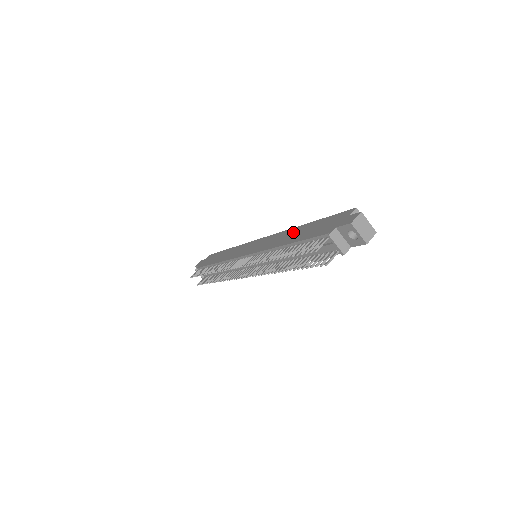
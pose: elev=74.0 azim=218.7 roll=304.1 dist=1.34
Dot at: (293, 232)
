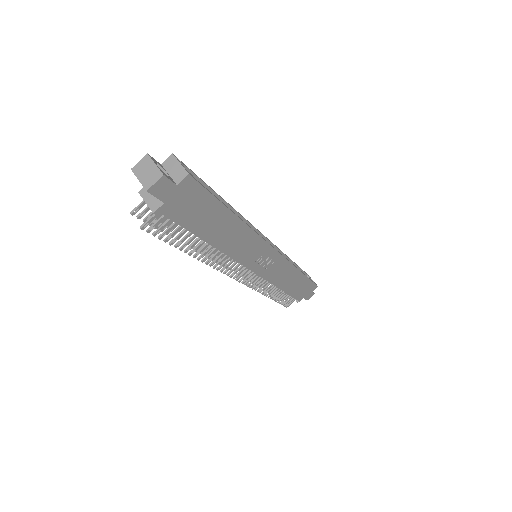
Dot at: occluded
